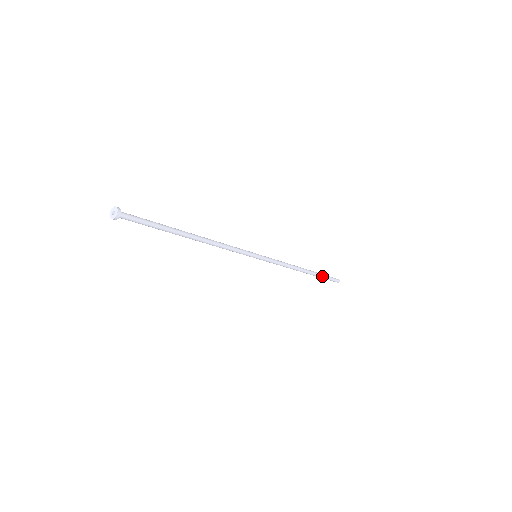
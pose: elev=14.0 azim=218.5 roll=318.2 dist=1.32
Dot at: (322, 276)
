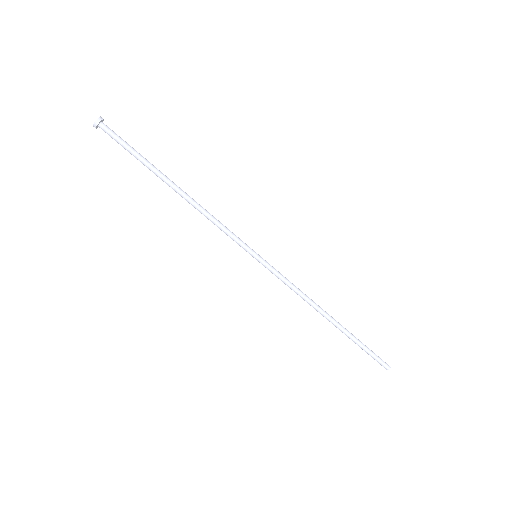
Dot at: (358, 341)
